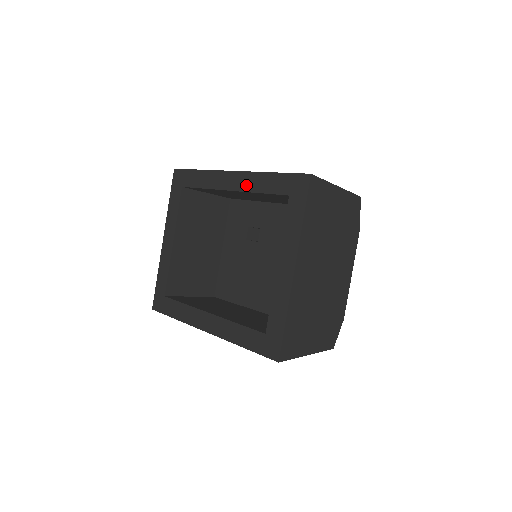
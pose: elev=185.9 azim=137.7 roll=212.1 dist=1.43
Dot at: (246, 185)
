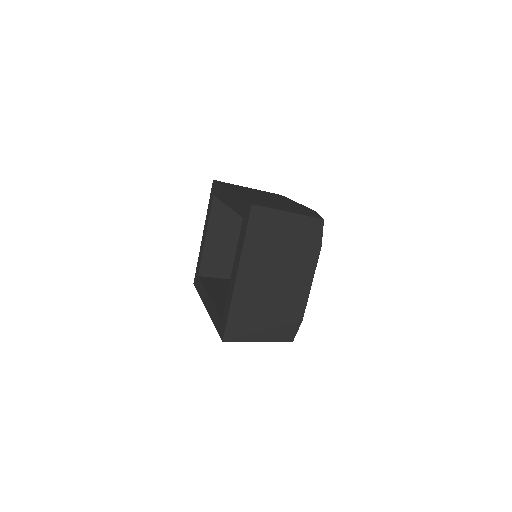
Dot at: (232, 203)
